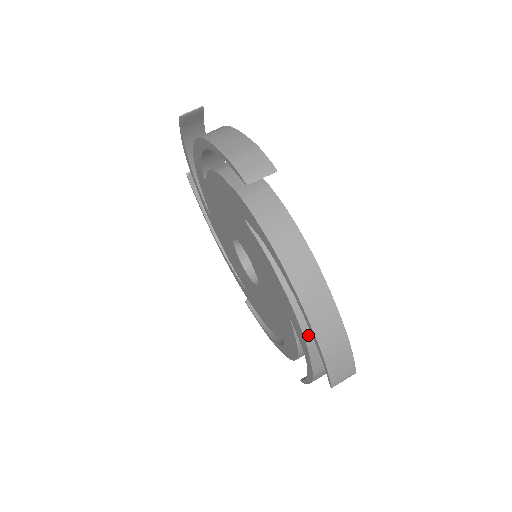
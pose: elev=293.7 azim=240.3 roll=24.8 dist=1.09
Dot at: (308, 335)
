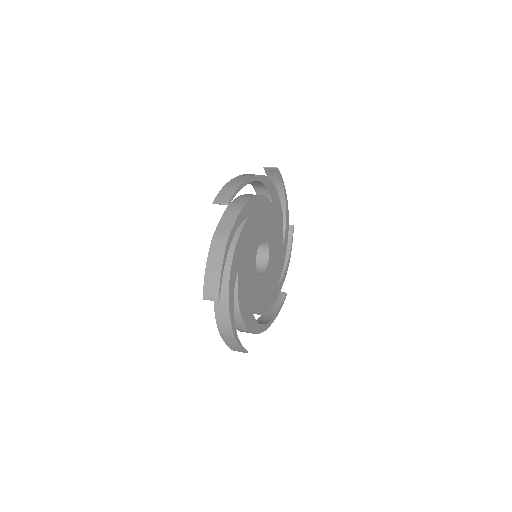
Dot at: (231, 206)
